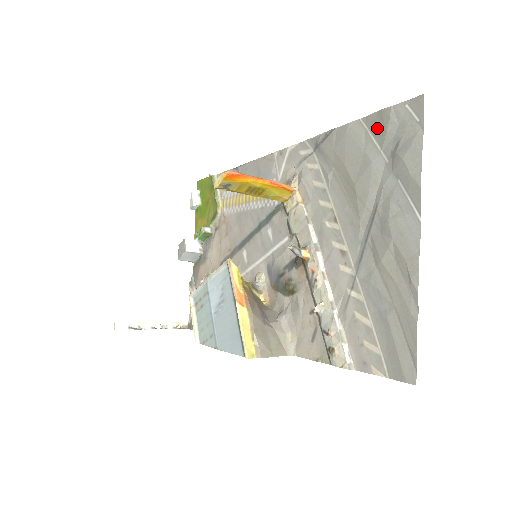
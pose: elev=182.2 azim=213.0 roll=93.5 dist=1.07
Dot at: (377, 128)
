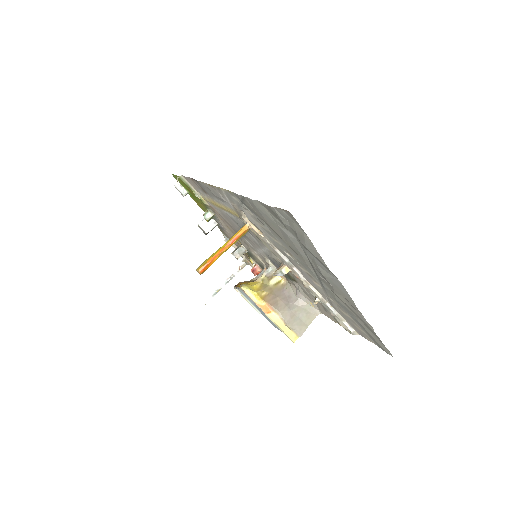
Dot at: (274, 215)
